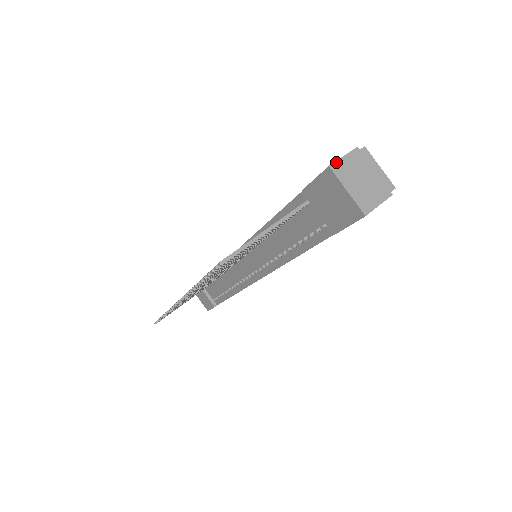
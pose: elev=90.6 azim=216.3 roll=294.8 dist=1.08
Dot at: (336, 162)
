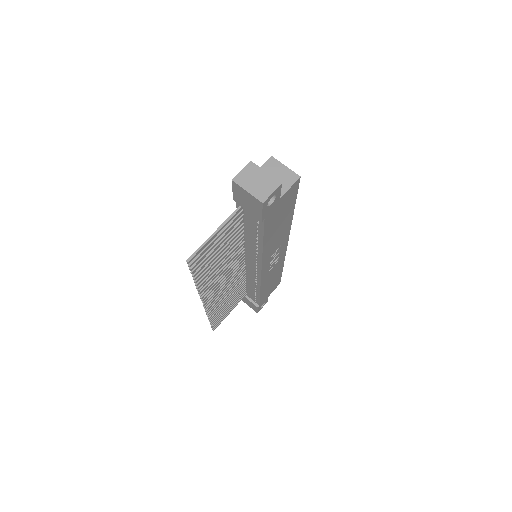
Dot at: (236, 176)
